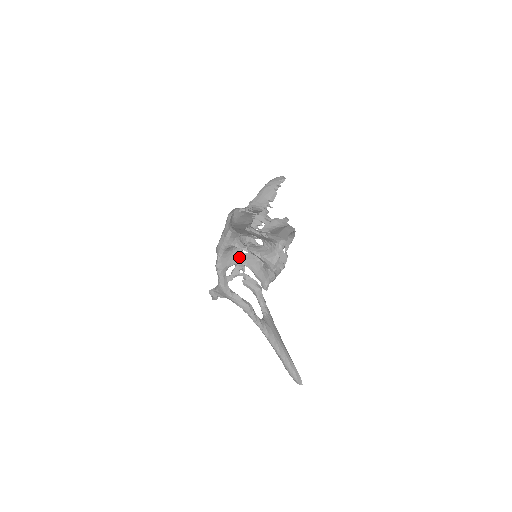
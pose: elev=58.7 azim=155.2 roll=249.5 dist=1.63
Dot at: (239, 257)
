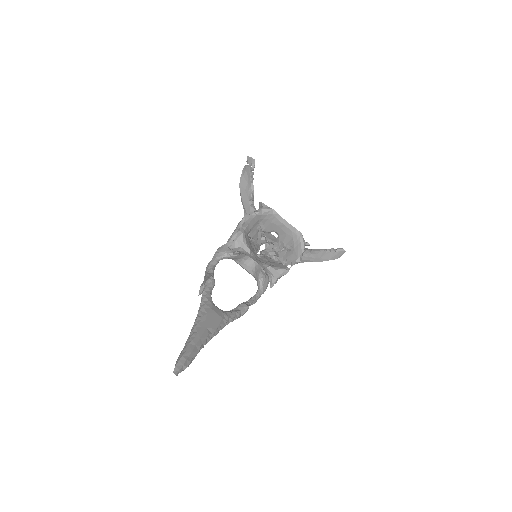
Dot at: occluded
